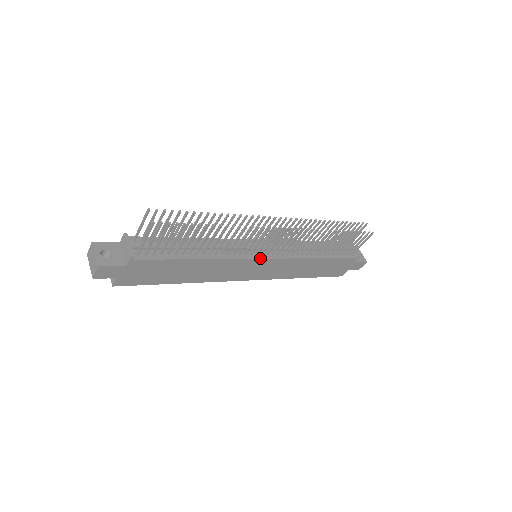
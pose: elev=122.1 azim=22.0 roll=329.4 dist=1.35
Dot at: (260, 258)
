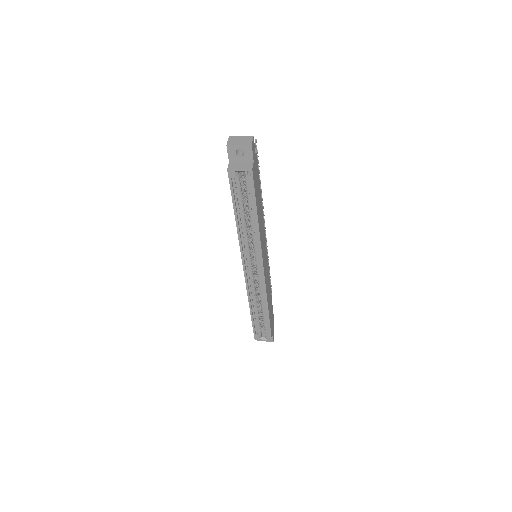
Dot at: occluded
